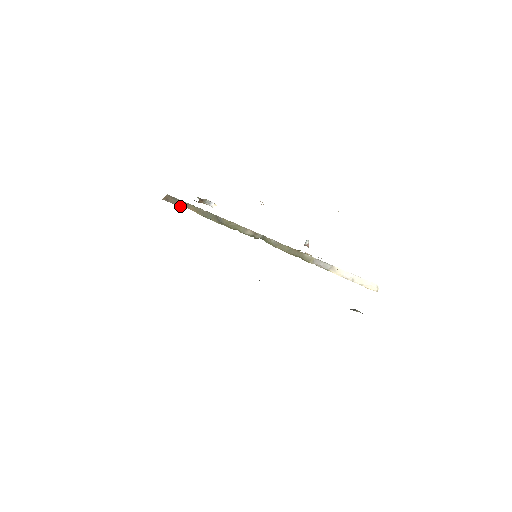
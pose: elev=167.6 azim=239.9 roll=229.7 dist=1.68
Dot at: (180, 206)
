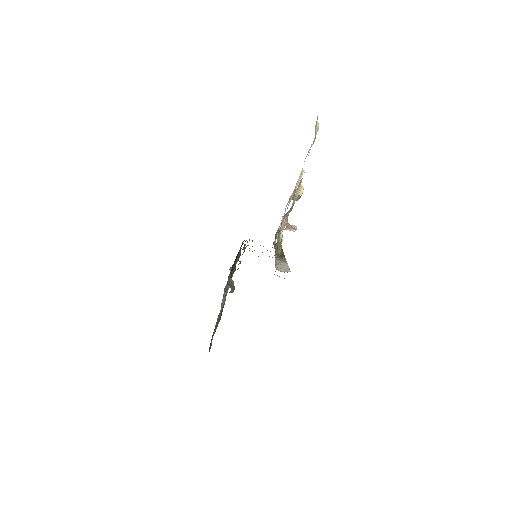
Dot at: occluded
